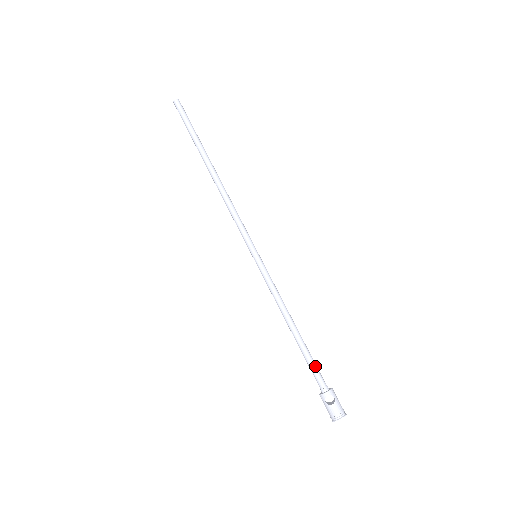
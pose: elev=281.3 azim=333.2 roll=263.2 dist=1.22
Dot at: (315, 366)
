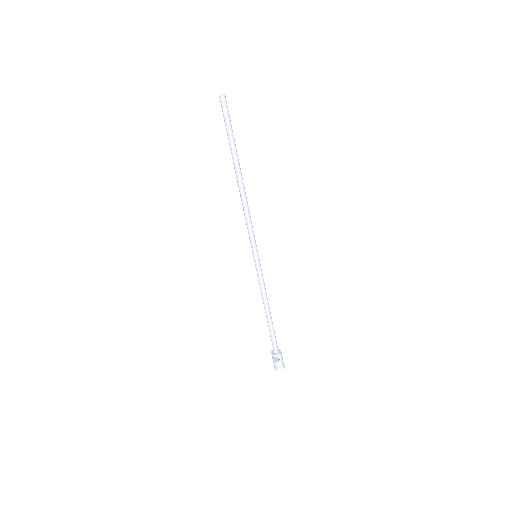
Dot at: (274, 338)
